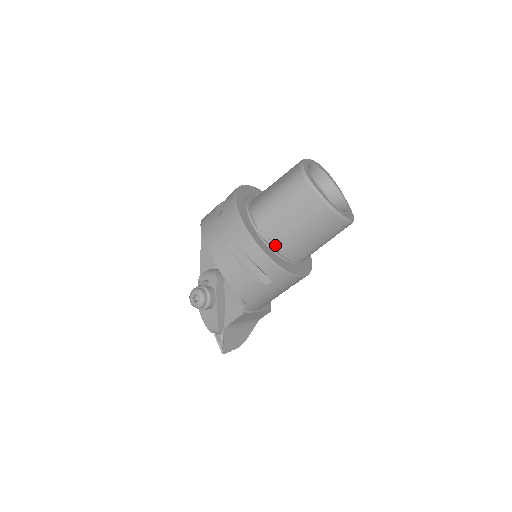
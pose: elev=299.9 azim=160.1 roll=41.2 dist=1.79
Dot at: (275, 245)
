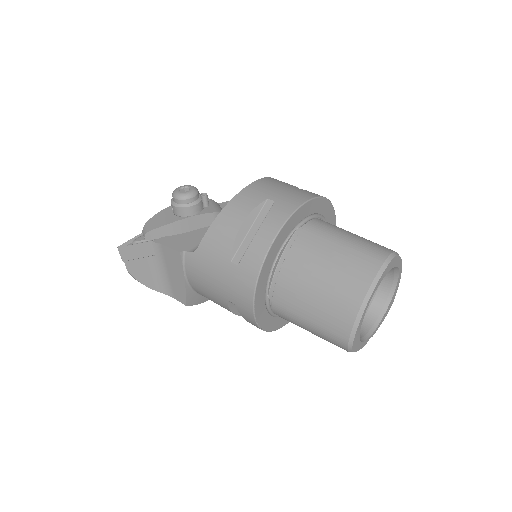
Dot at: (286, 256)
